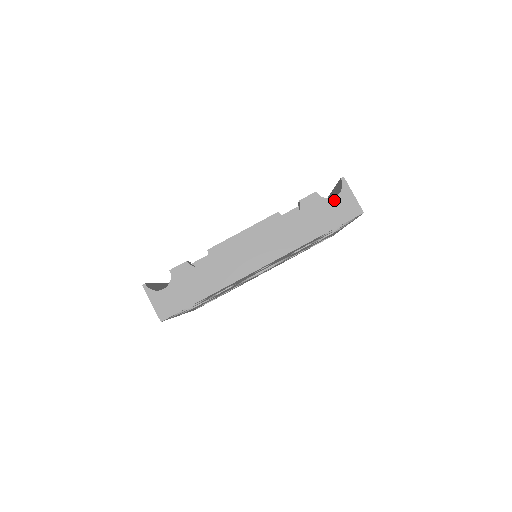
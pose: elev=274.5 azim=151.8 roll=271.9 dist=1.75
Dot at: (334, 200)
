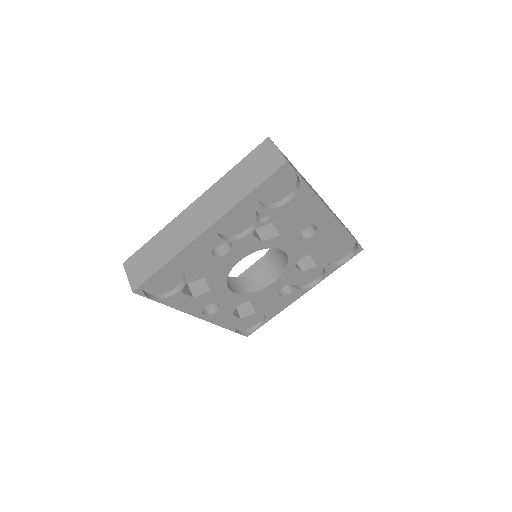
Dot at: (349, 231)
